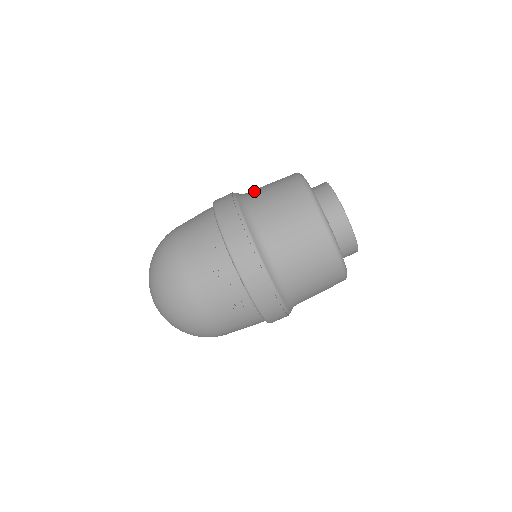
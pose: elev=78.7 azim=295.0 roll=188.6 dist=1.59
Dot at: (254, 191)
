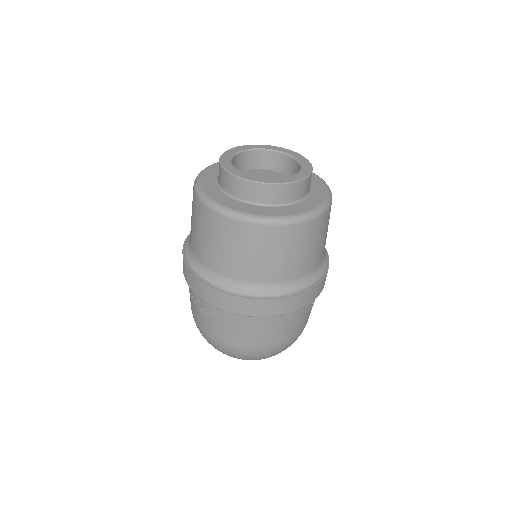
Dot at: (229, 268)
